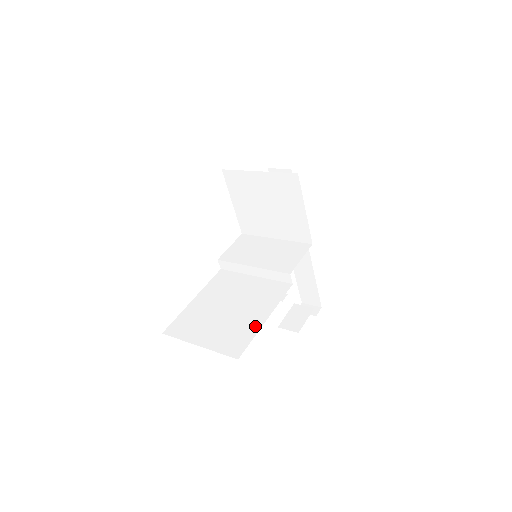
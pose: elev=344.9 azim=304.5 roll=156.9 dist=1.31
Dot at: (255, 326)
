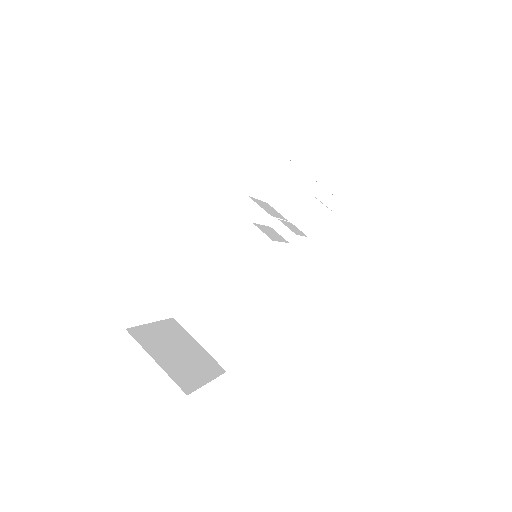
Dot at: (243, 344)
